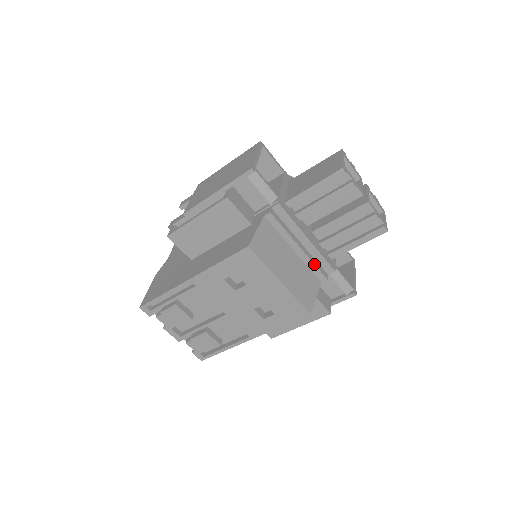
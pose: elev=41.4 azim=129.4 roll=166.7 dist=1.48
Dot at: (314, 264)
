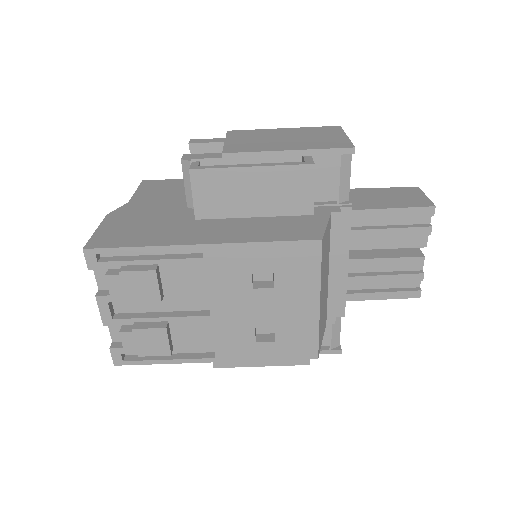
Dot at: (336, 298)
